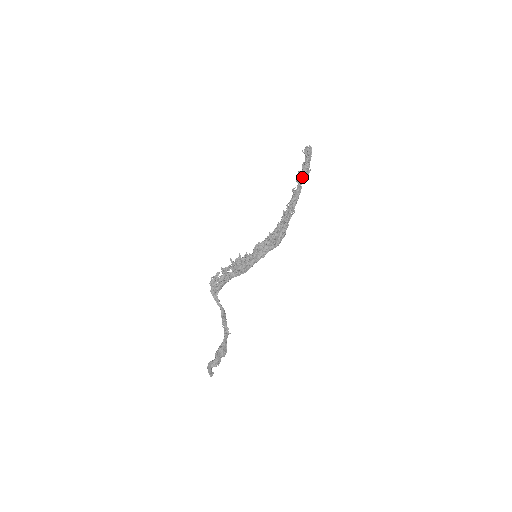
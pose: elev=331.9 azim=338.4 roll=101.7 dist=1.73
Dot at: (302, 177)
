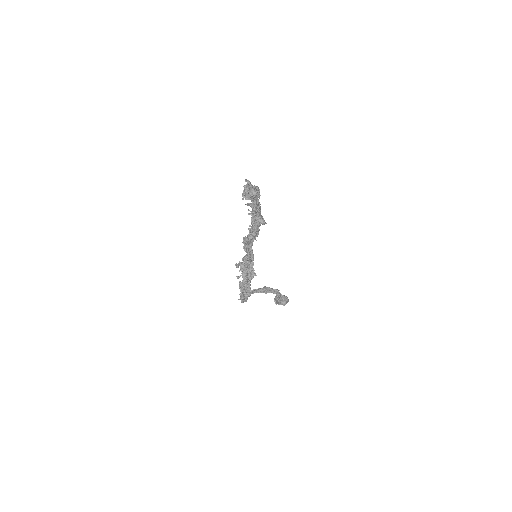
Dot at: (256, 201)
